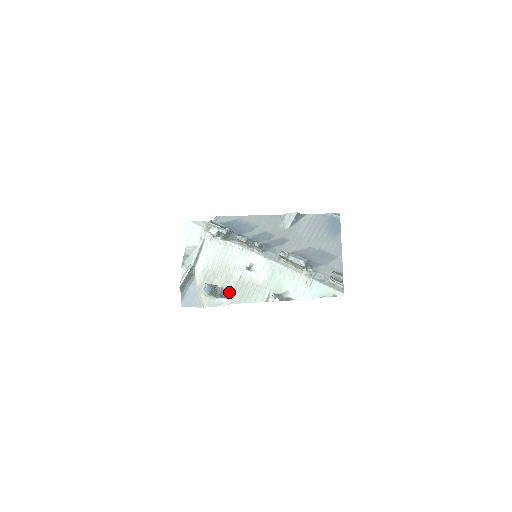
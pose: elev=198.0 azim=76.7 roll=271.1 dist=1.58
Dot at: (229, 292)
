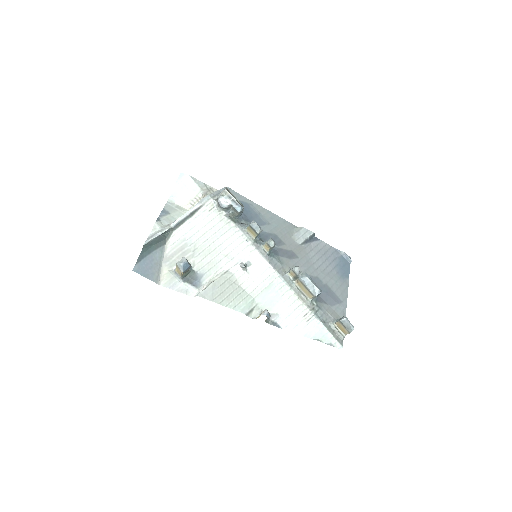
Dot at: (203, 282)
